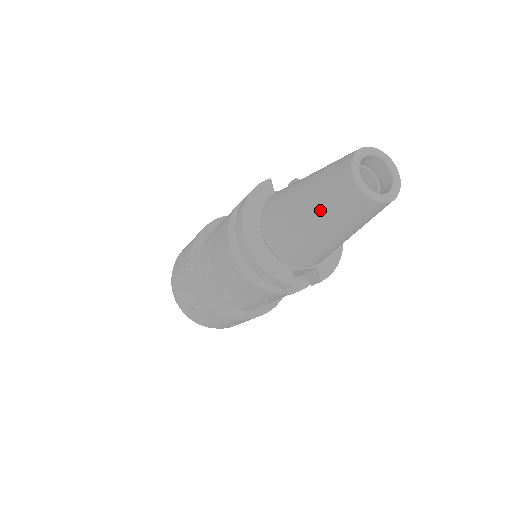
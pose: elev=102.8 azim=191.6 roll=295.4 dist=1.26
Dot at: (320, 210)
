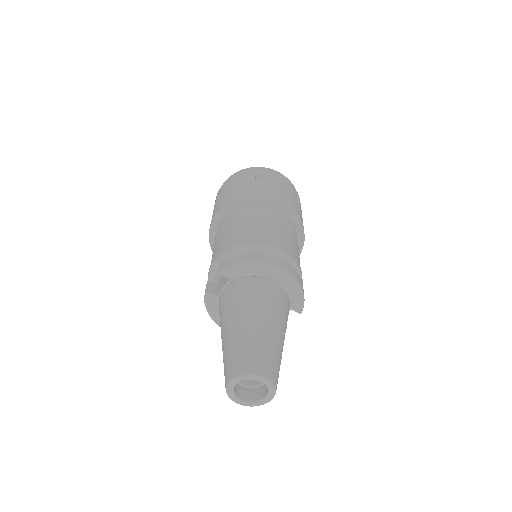
Dot at: occluded
